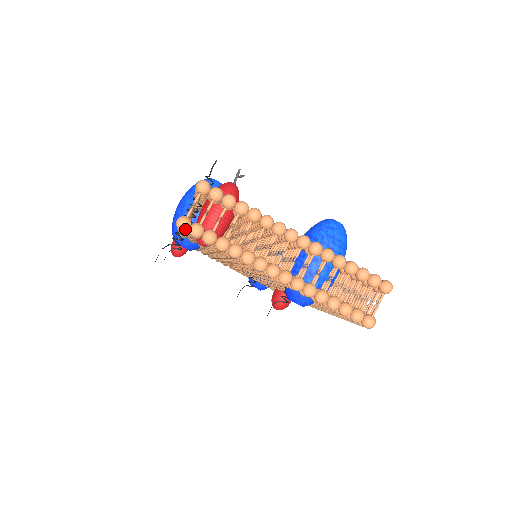
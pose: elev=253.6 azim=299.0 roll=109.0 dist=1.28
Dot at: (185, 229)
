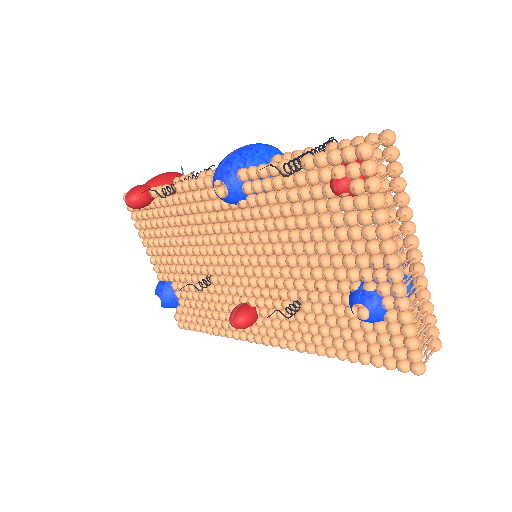
Dot at: (367, 156)
